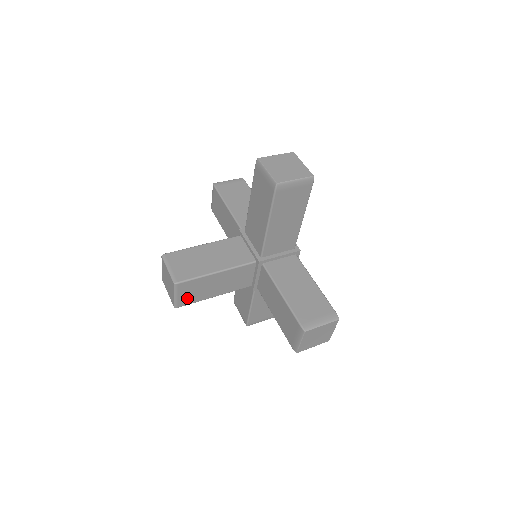
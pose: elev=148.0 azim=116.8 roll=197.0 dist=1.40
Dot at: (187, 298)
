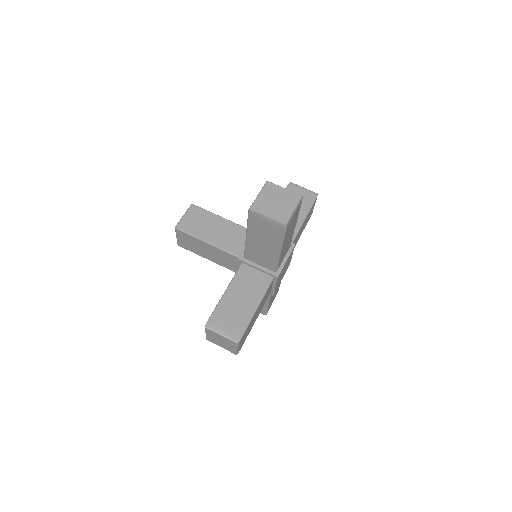
Dot at: (186, 244)
